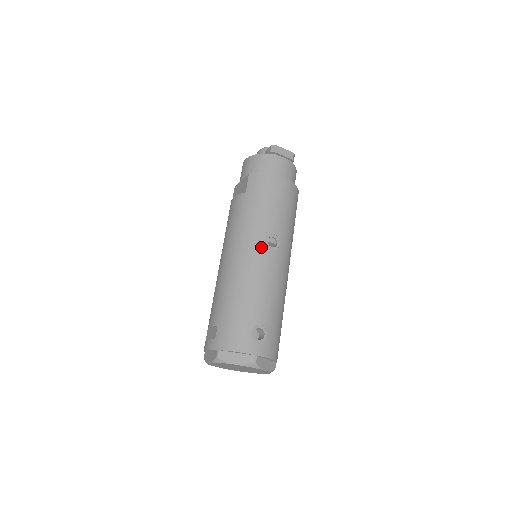
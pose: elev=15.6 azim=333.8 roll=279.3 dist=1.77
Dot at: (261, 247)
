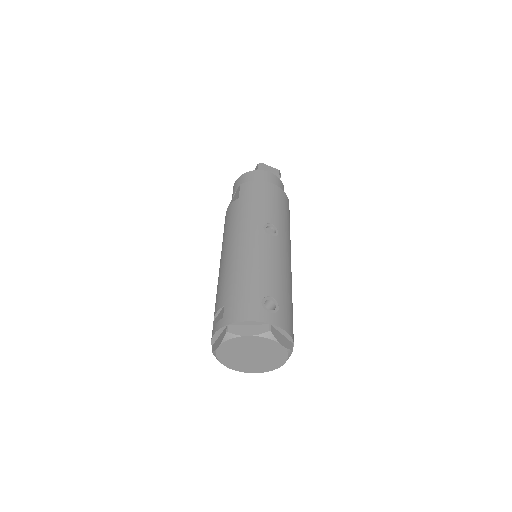
Dot at: (260, 233)
